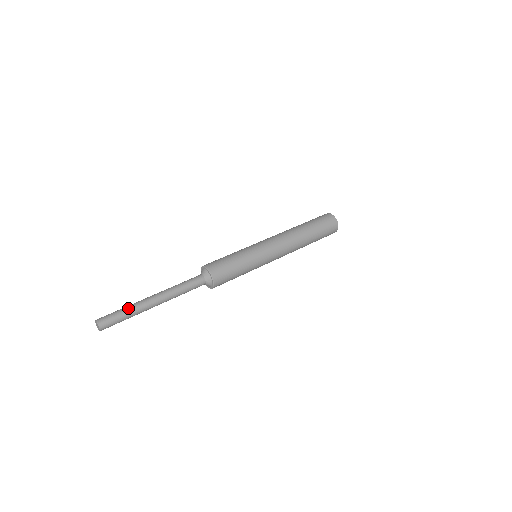
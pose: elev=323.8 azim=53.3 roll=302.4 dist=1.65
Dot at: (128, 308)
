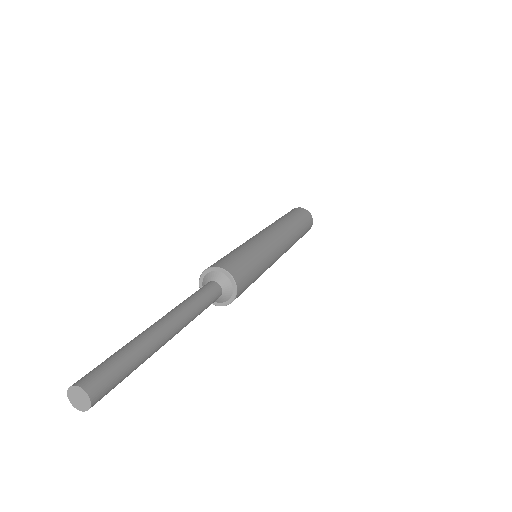
Dot at: (124, 346)
